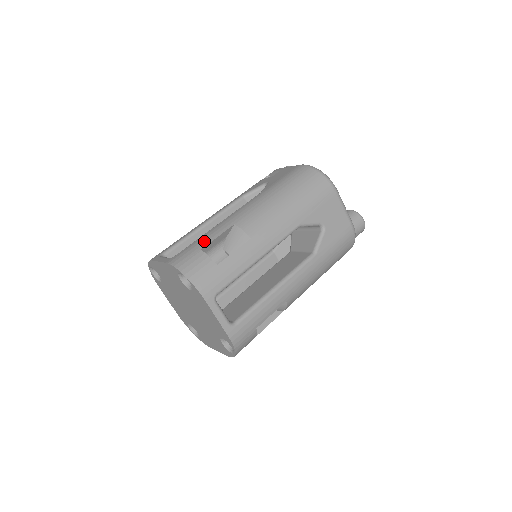
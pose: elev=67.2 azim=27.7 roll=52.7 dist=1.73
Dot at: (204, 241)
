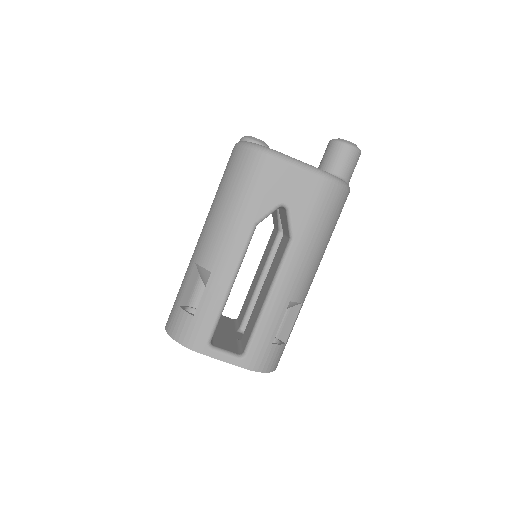
Dot at: (180, 293)
